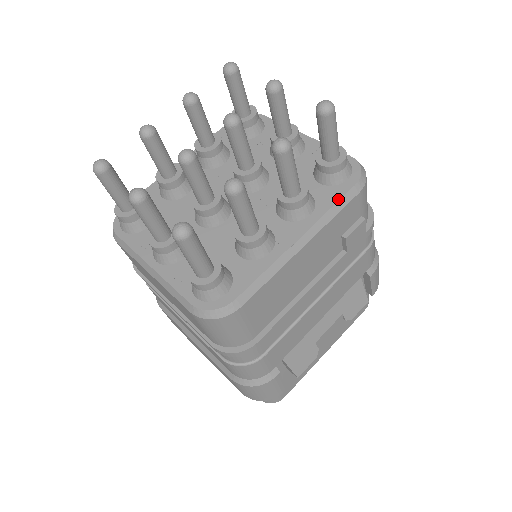
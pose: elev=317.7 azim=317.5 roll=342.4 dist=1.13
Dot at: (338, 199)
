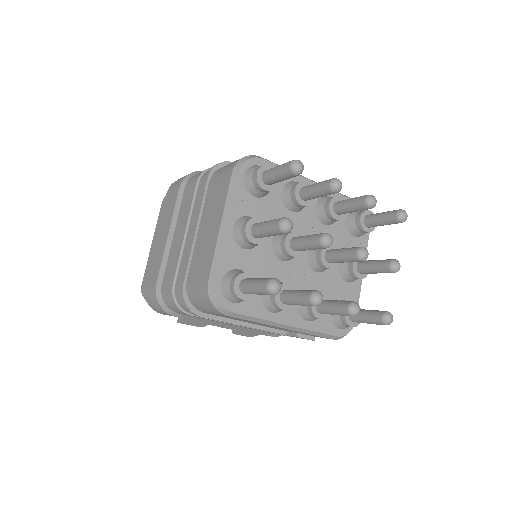
Dot at: (324, 332)
